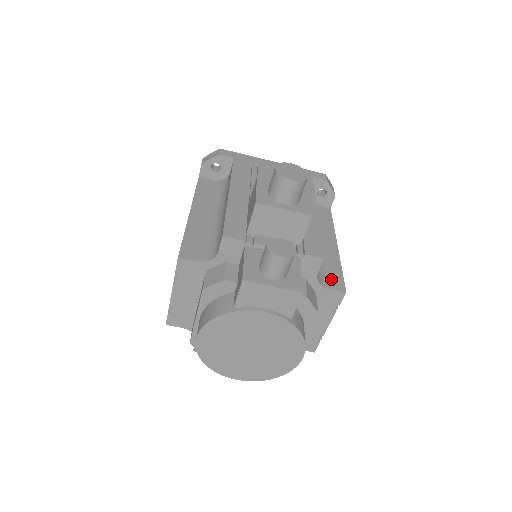
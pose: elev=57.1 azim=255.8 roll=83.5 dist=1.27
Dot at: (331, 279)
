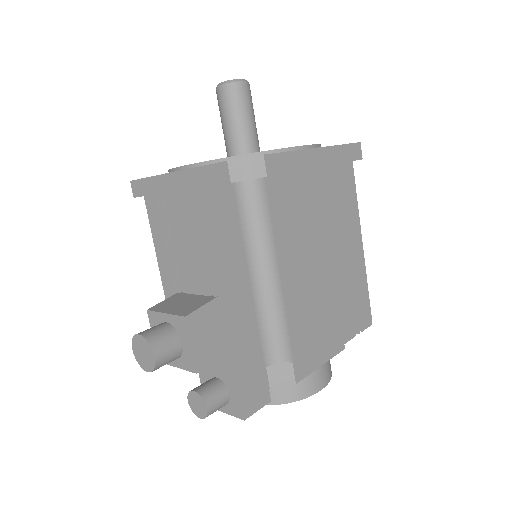
Dot at: (295, 347)
